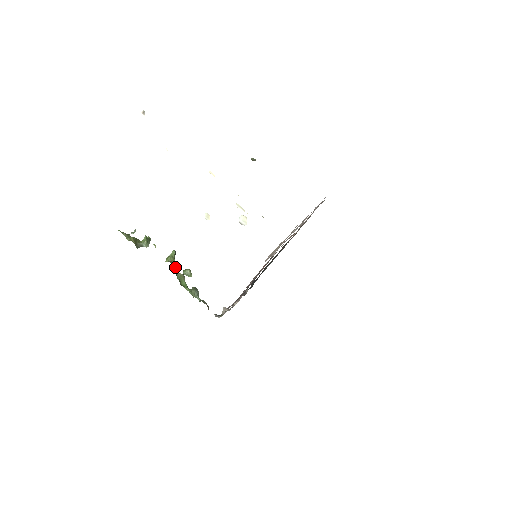
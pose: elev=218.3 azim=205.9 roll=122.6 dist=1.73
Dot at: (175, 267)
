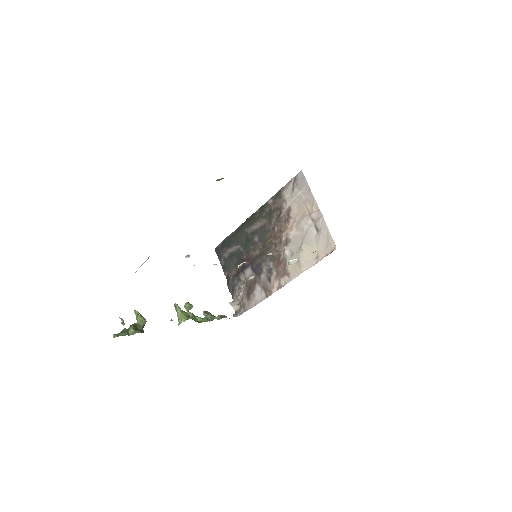
Dot at: occluded
